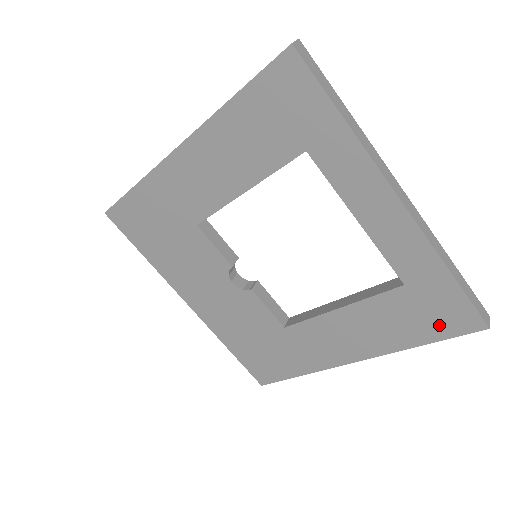
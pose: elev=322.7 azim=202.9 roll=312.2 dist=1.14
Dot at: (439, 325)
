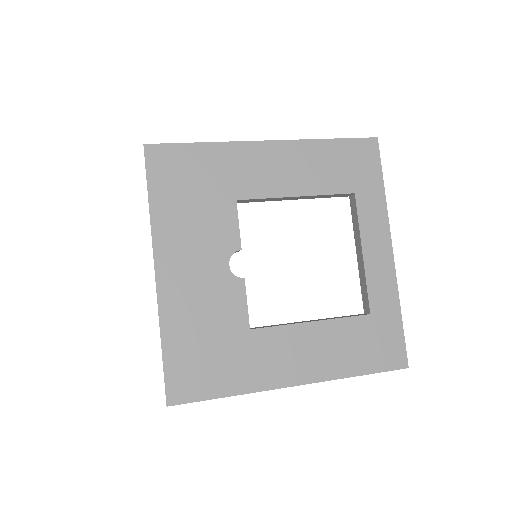
Dot at: (379, 357)
